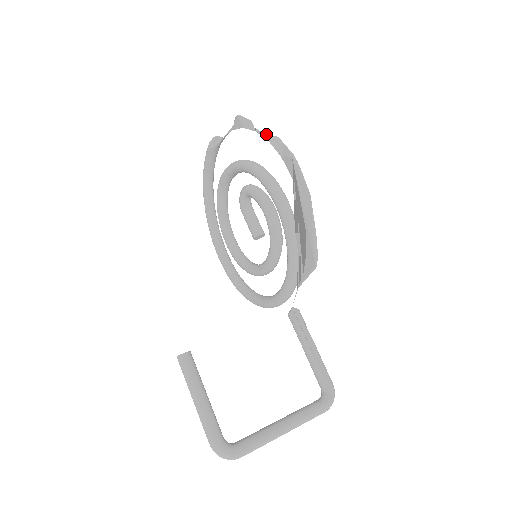
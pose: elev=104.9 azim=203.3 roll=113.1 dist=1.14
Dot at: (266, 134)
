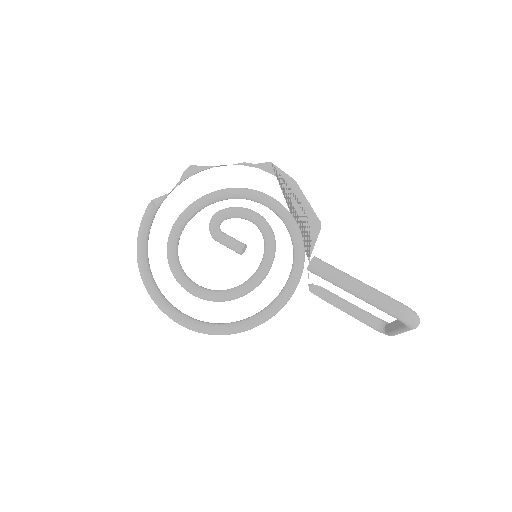
Dot at: occluded
